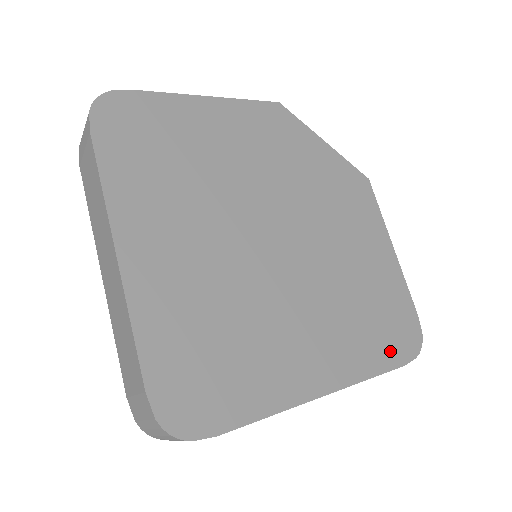
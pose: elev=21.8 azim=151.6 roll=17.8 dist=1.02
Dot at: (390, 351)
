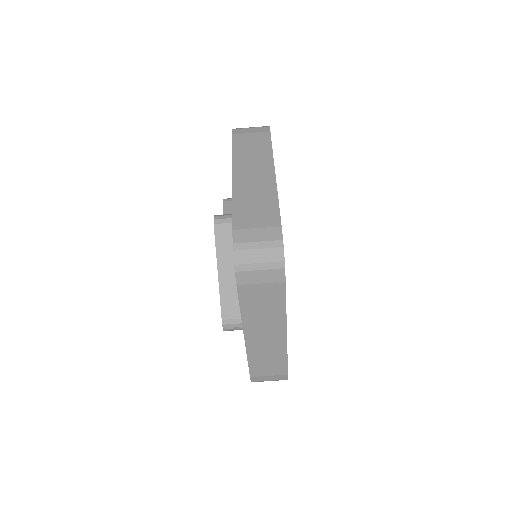
Dot at: occluded
